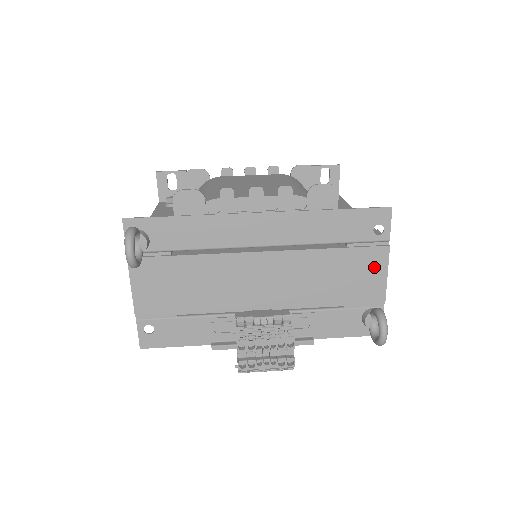
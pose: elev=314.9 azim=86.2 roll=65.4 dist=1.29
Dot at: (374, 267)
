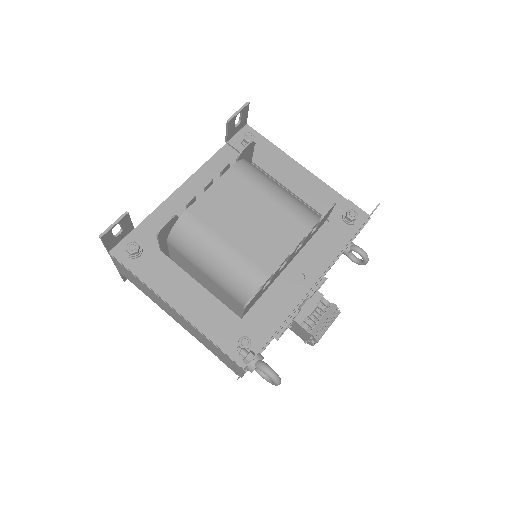
Dot at: occluded
